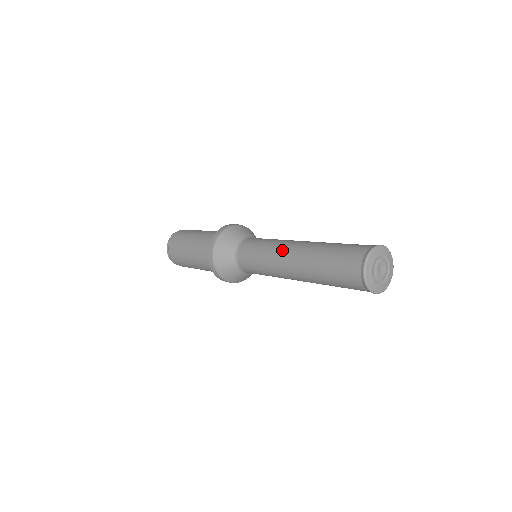
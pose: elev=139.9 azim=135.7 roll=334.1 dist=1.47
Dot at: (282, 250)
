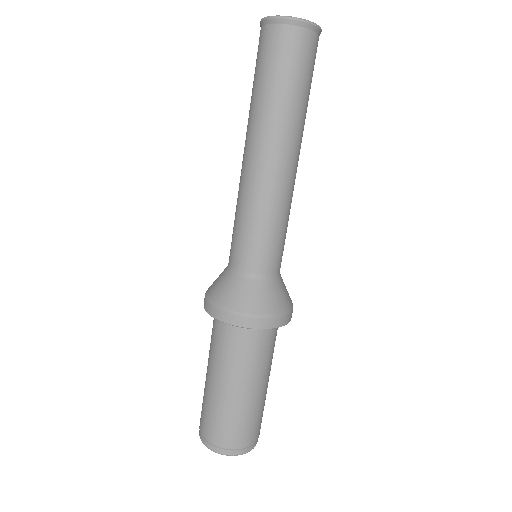
Dot at: (247, 175)
